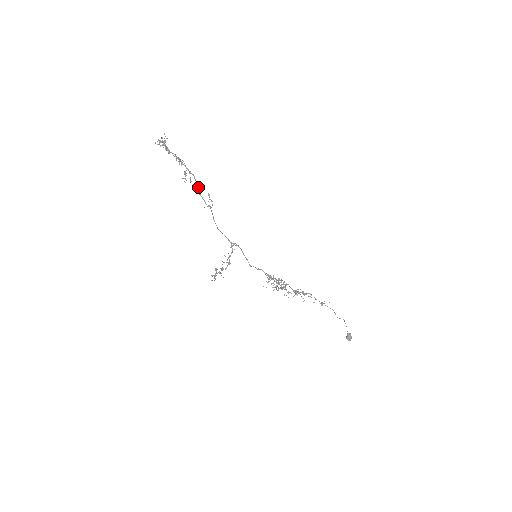
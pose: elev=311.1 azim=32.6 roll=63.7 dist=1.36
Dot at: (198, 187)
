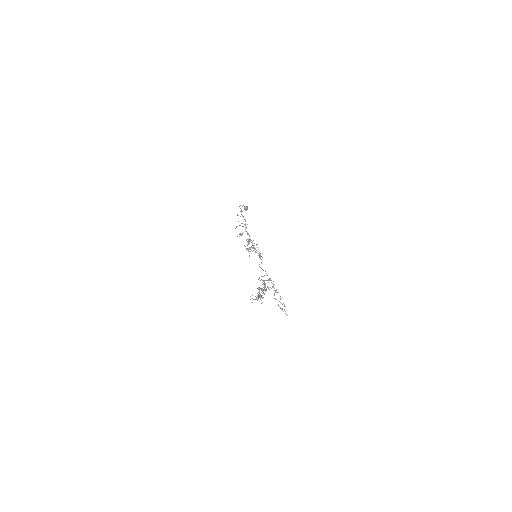
Dot at: occluded
